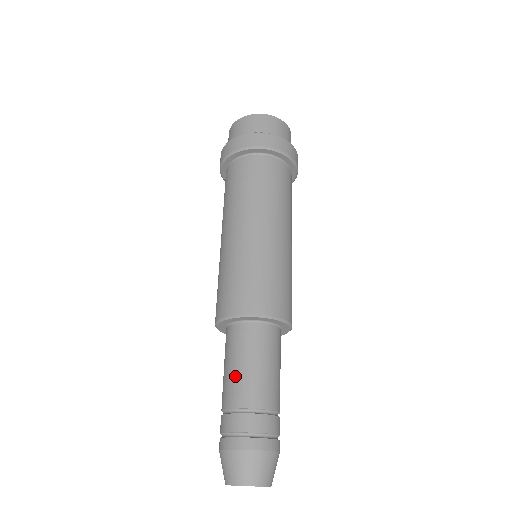
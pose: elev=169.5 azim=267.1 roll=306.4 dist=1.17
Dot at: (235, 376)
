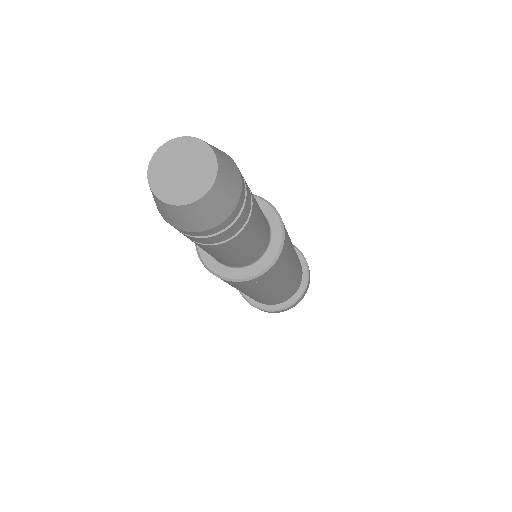
Dot at: occluded
